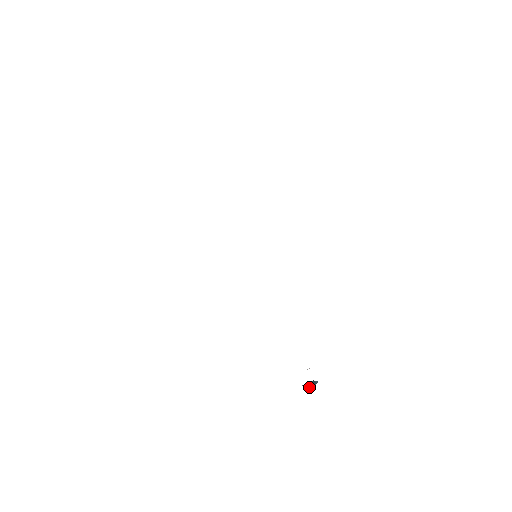
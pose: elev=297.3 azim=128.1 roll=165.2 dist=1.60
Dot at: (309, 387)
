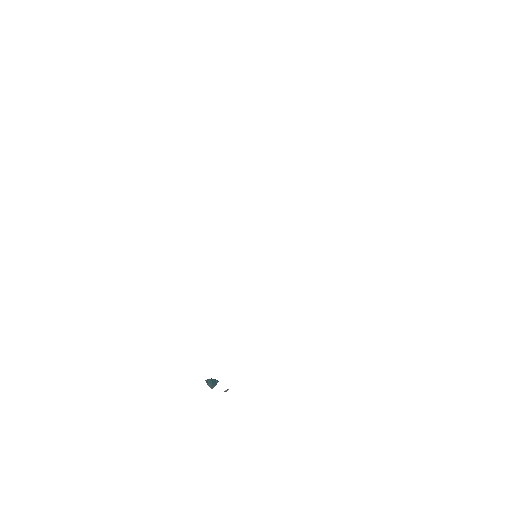
Dot at: (211, 388)
